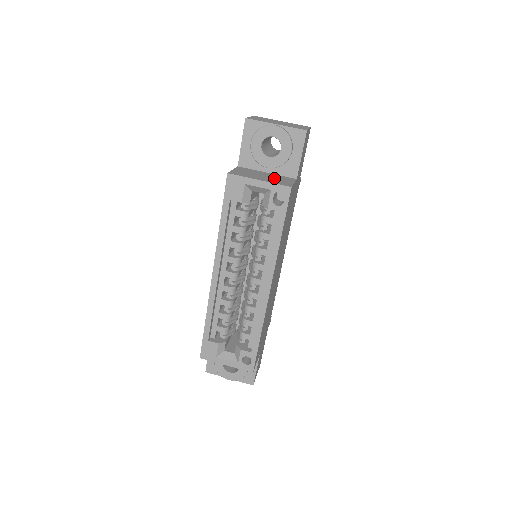
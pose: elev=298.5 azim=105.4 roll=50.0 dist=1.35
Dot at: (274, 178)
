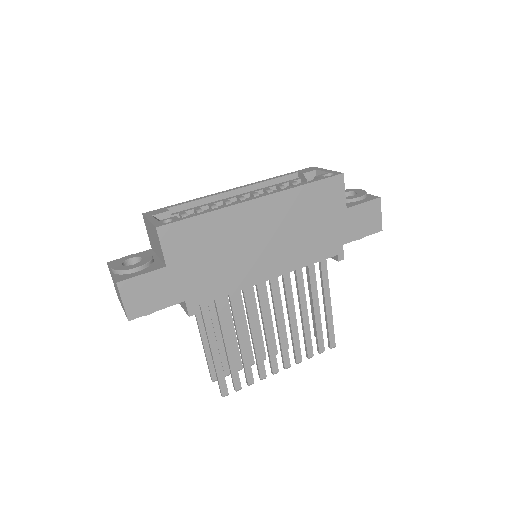
Dot at: occluded
